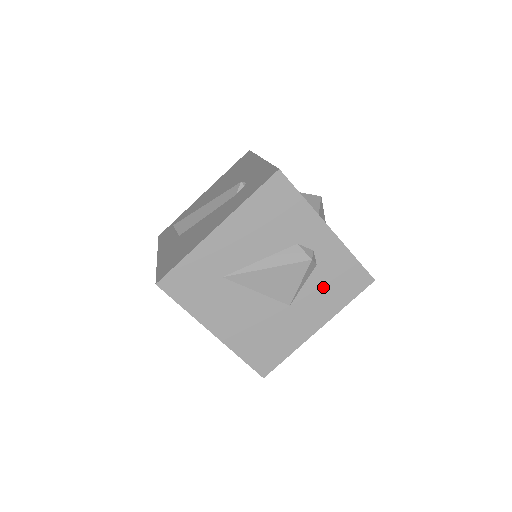
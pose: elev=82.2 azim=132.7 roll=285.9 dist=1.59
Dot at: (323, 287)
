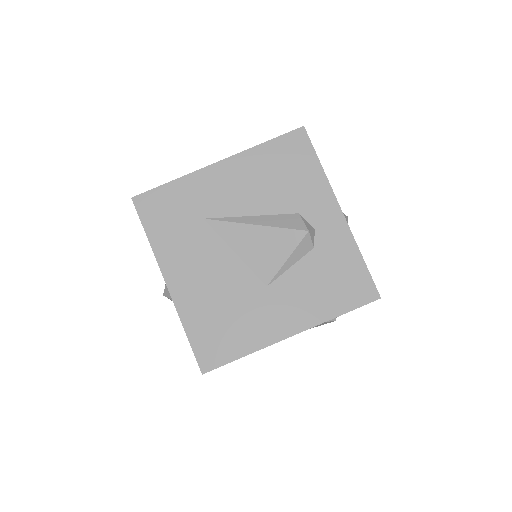
Dot at: (314, 280)
